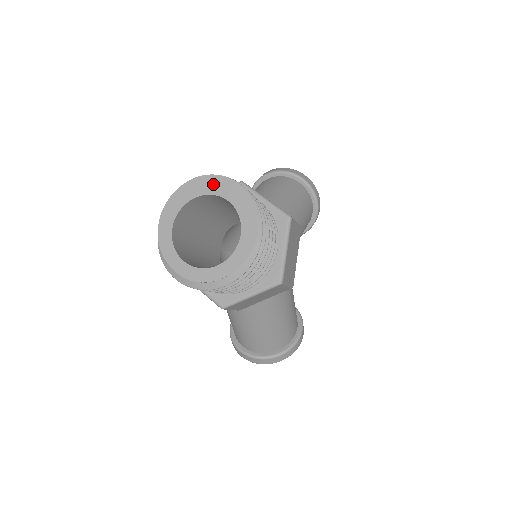
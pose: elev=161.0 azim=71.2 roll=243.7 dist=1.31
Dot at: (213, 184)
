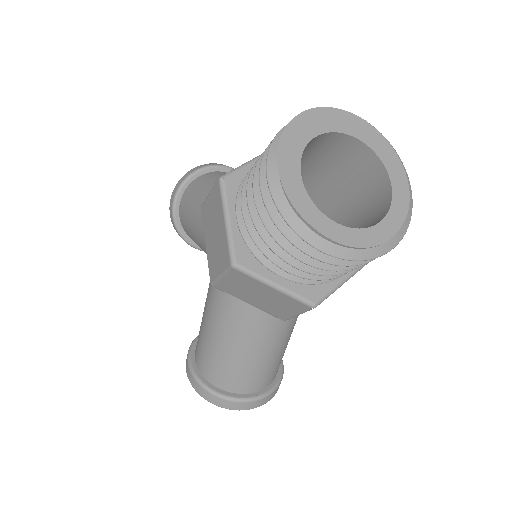
Dot at: (334, 119)
